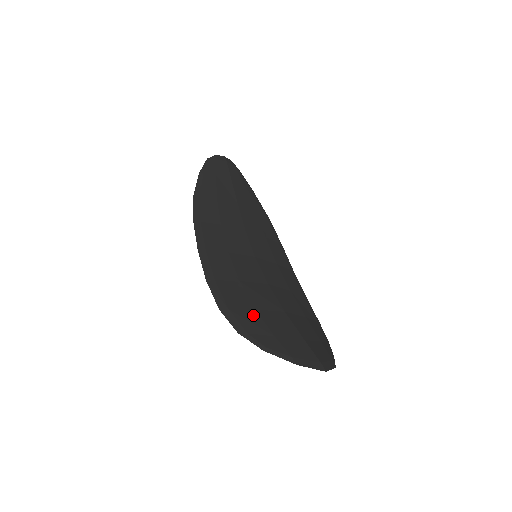
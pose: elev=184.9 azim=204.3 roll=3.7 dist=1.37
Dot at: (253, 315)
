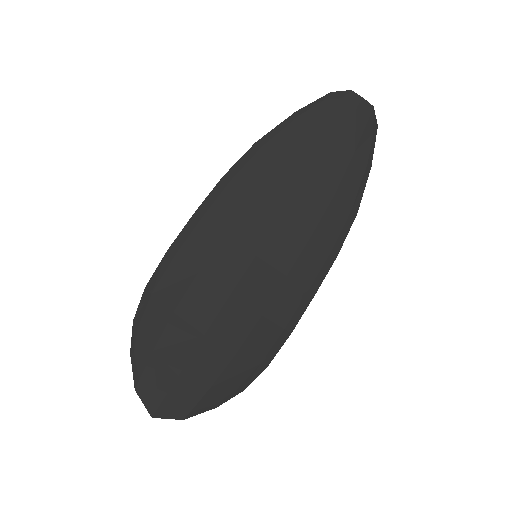
Dot at: (163, 316)
